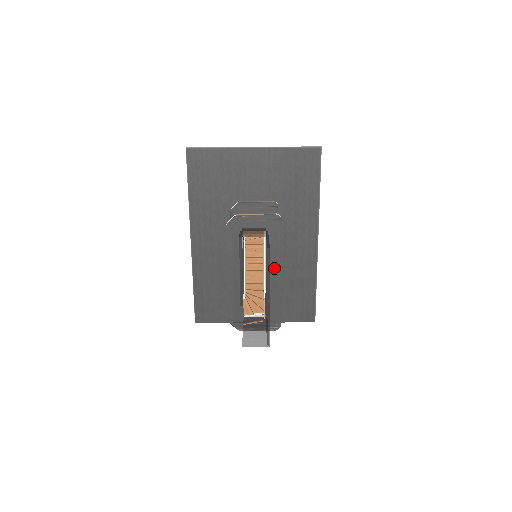
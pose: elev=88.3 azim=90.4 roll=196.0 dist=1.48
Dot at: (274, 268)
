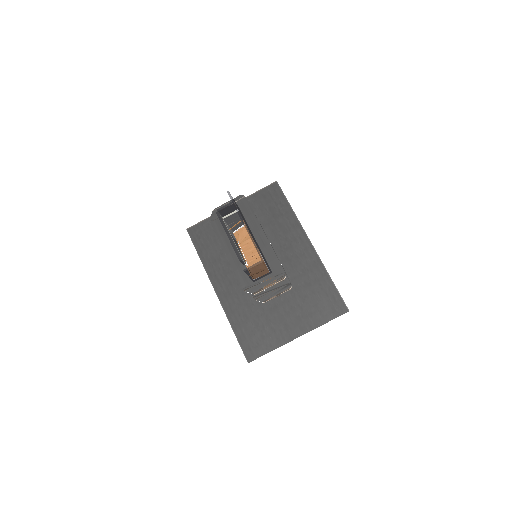
Dot at: (257, 232)
